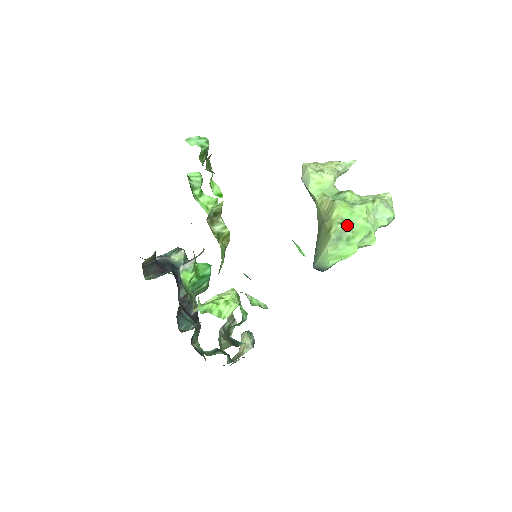
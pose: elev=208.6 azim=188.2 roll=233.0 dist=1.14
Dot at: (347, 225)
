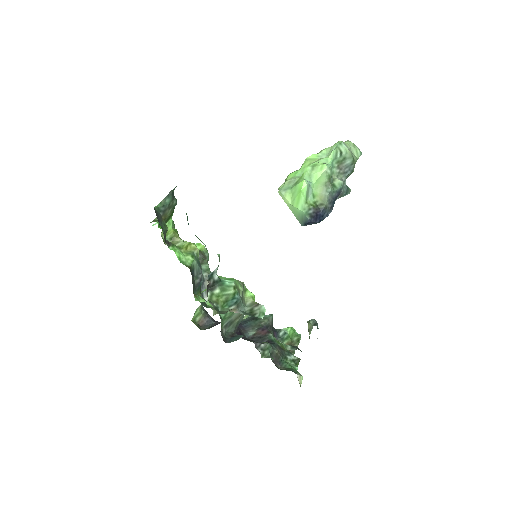
Dot at: (292, 179)
